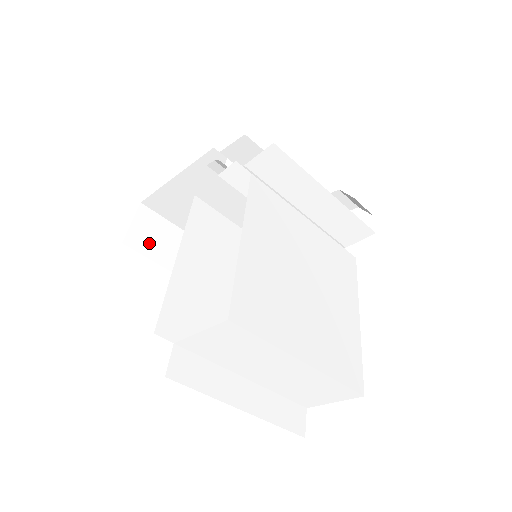
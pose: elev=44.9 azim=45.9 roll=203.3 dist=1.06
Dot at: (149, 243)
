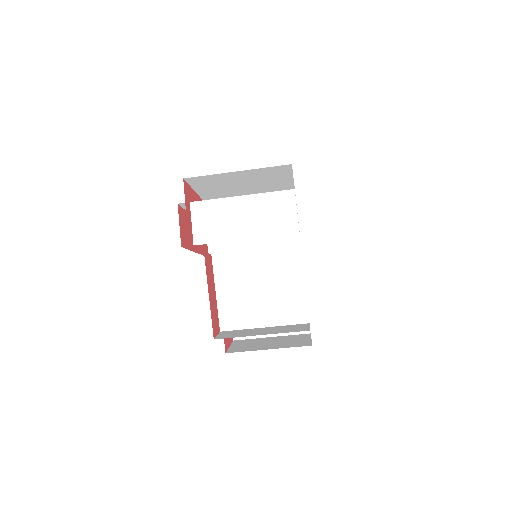
Dot at: occluded
